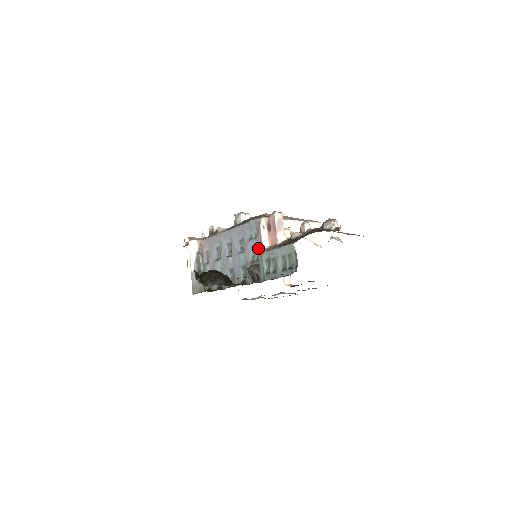
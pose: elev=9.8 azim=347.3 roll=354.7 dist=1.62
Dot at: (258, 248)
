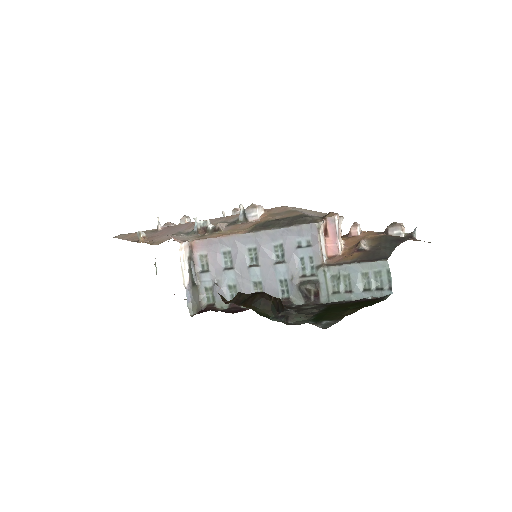
Dot at: (314, 260)
